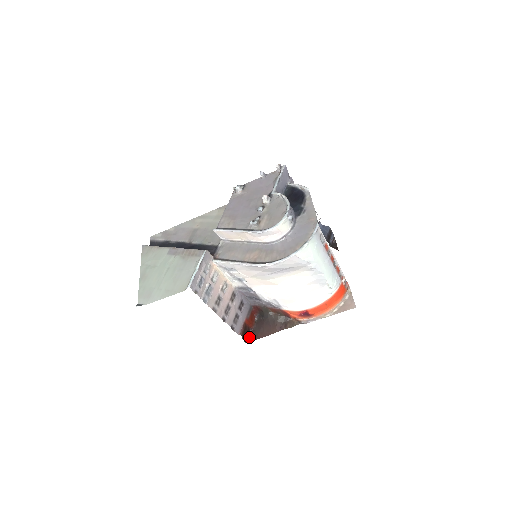
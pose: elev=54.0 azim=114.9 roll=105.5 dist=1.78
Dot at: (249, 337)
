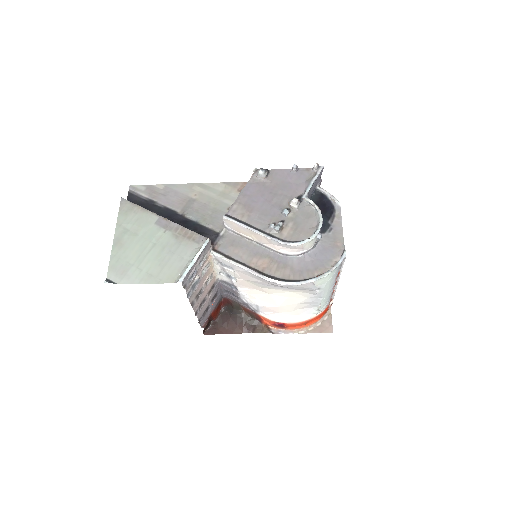
Dot at: (209, 328)
